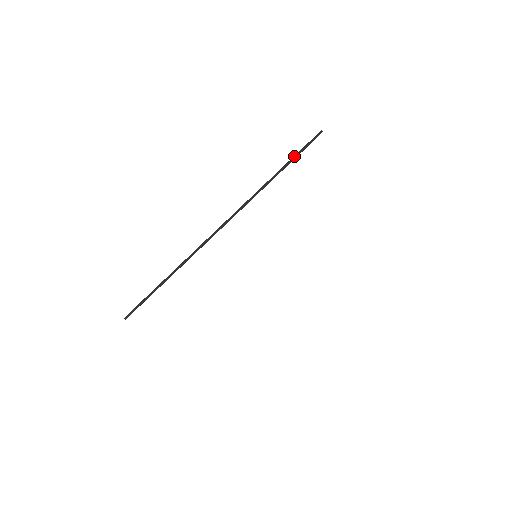
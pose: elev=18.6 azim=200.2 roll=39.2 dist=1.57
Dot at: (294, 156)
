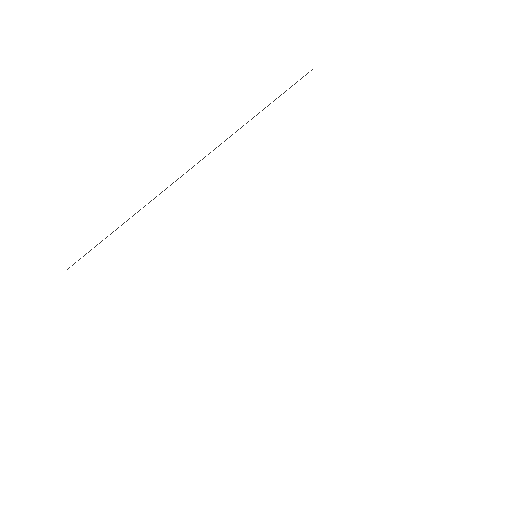
Dot at: (278, 97)
